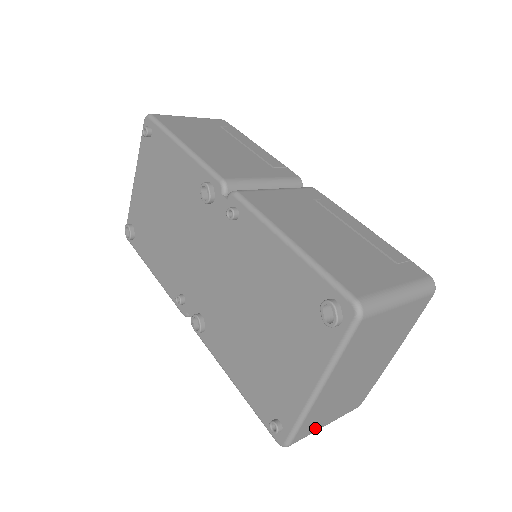
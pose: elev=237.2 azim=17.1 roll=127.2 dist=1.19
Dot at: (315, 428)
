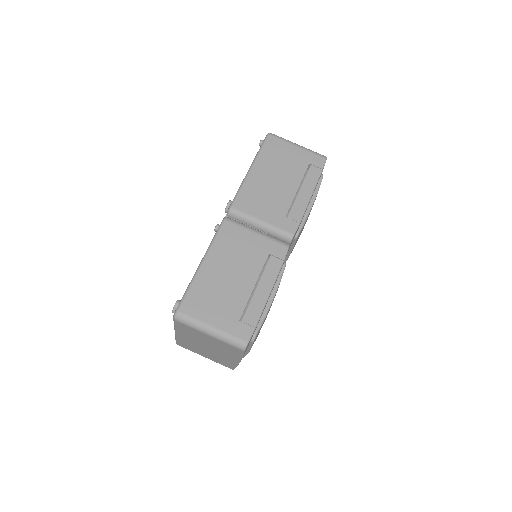
Dot at: (194, 351)
